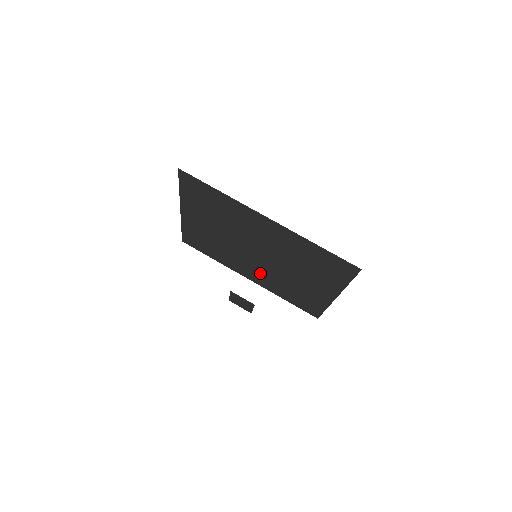
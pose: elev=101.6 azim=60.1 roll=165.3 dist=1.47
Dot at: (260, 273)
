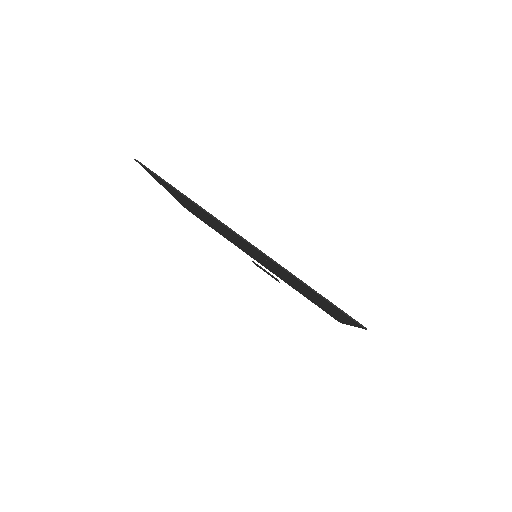
Dot at: (268, 268)
